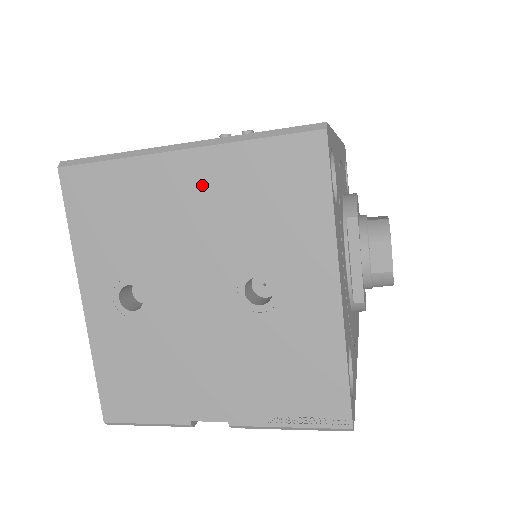
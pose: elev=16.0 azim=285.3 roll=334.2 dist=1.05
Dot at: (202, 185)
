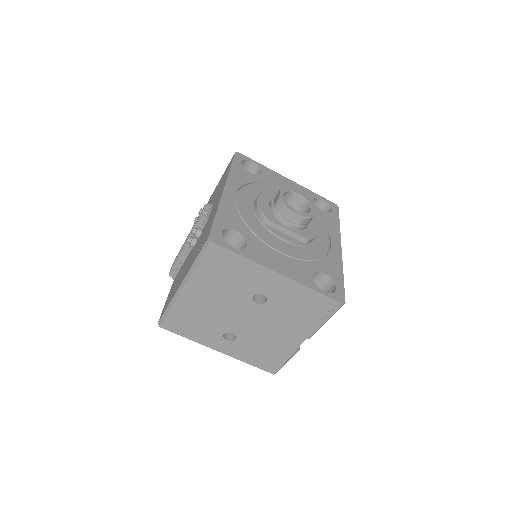
Dot at: (202, 290)
